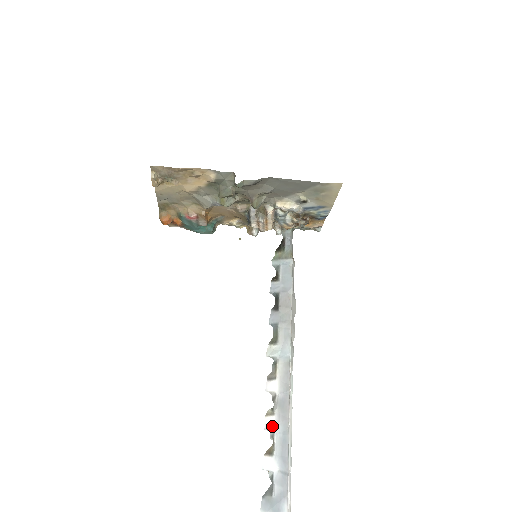
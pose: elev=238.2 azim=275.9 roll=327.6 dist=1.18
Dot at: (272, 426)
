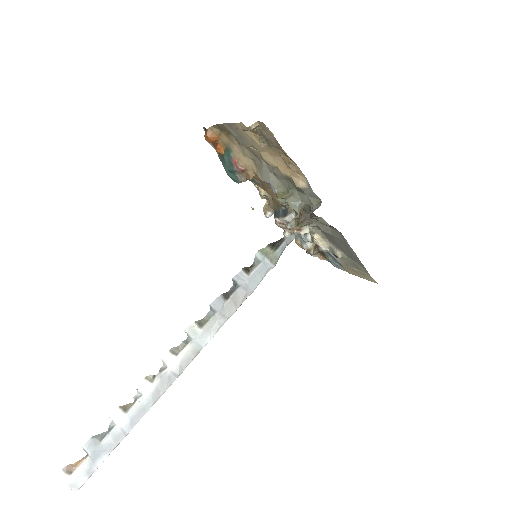
Dot at: (143, 391)
